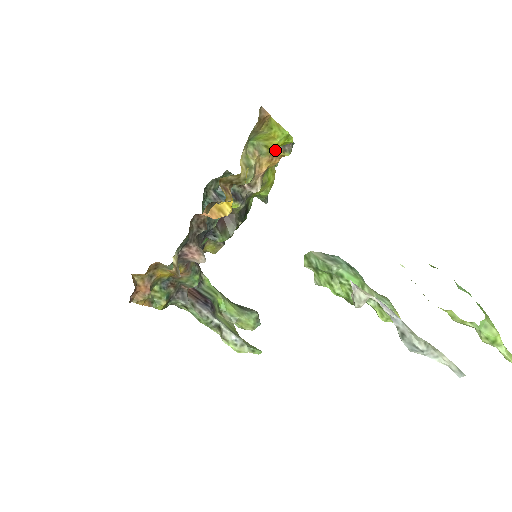
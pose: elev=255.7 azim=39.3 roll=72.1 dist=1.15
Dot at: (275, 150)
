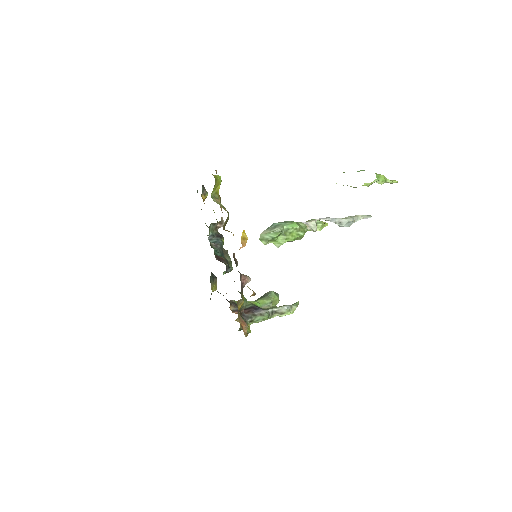
Dot at: occluded
